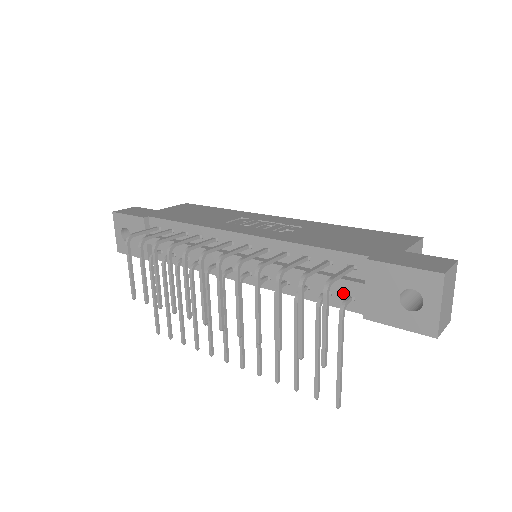
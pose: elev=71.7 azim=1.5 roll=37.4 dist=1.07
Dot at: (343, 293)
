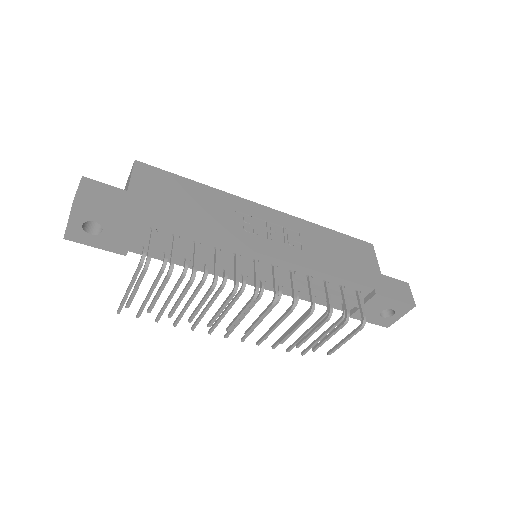
Dot at: occluded
